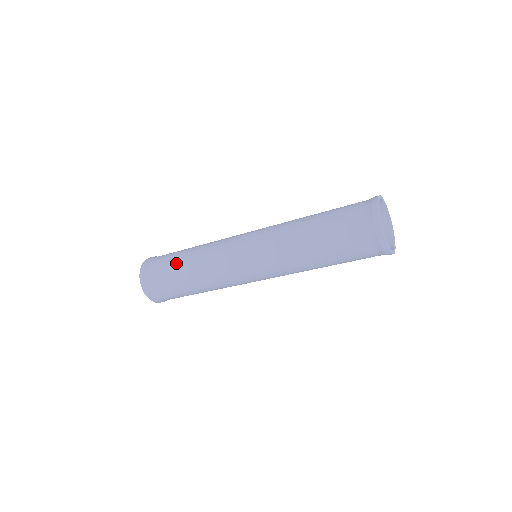
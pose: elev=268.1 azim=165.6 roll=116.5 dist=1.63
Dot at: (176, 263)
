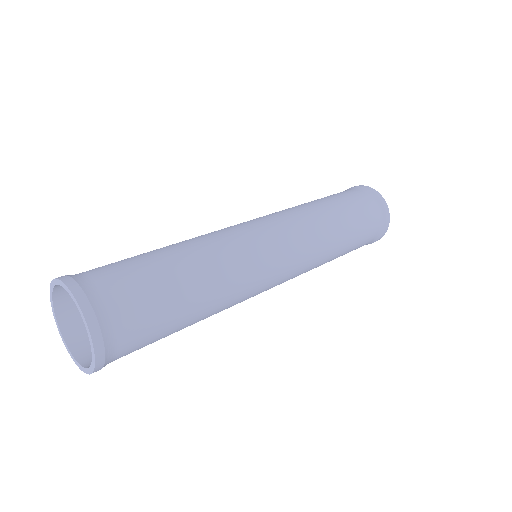
Dot at: (145, 253)
